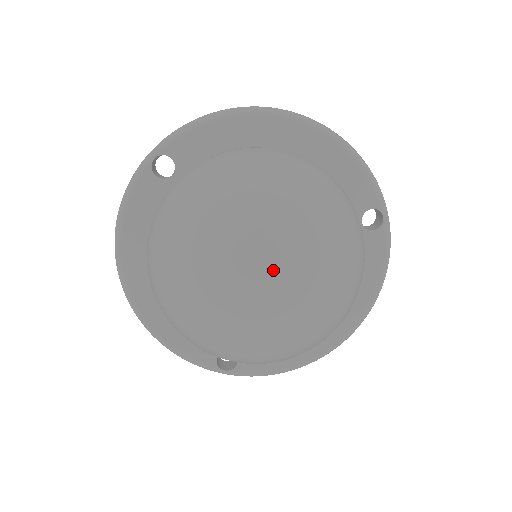
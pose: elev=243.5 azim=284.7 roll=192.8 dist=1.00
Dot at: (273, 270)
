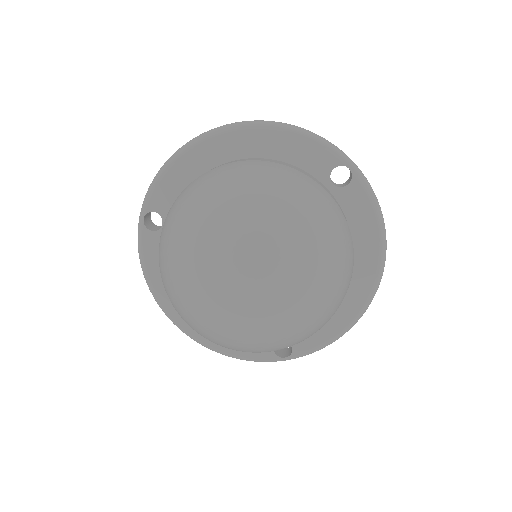
Dot at: (242, 273)
